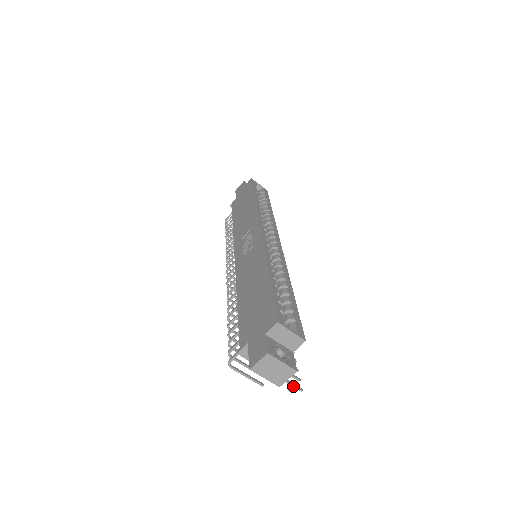
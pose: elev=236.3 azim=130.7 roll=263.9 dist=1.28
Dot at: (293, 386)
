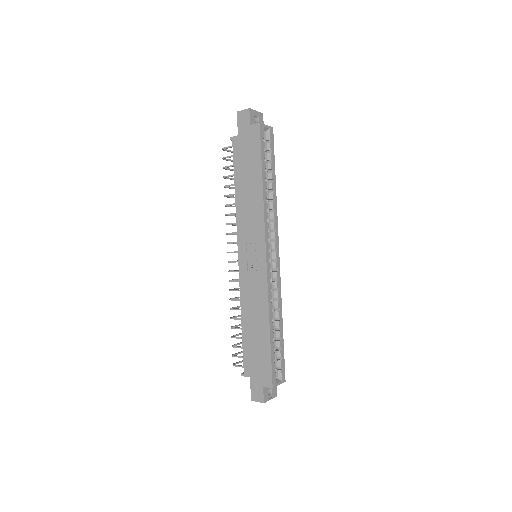
Dot at: occluded
